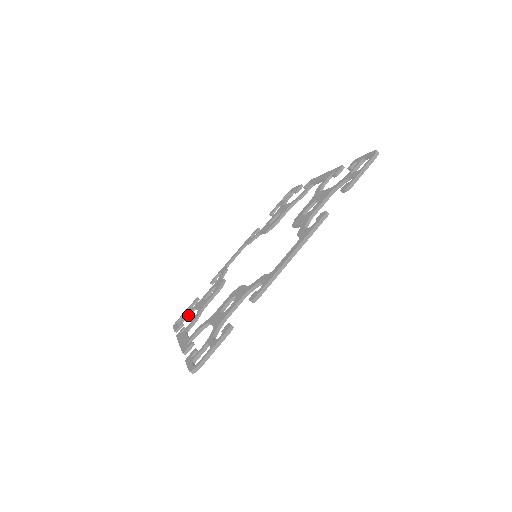
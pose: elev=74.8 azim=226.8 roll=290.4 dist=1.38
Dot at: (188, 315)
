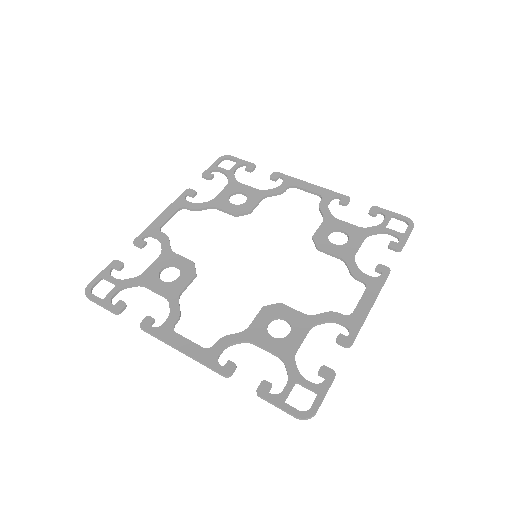
Dot at: (122, 289)
